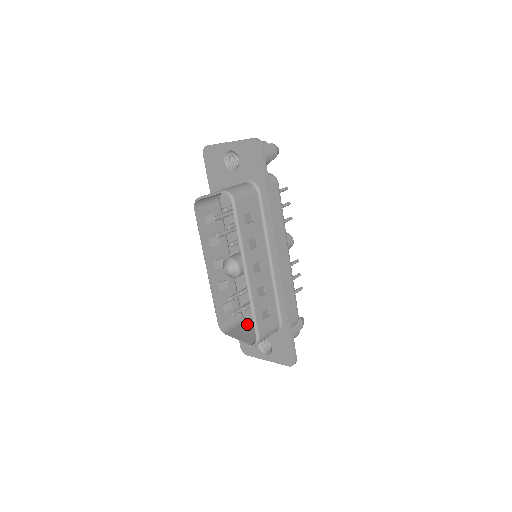
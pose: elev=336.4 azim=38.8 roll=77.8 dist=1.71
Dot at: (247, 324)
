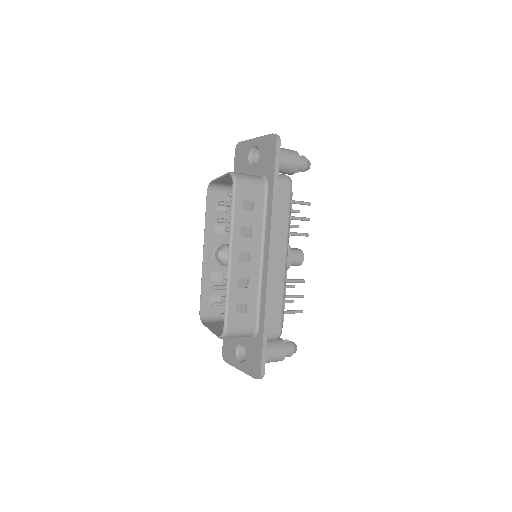
Dot at: (222, 315)
